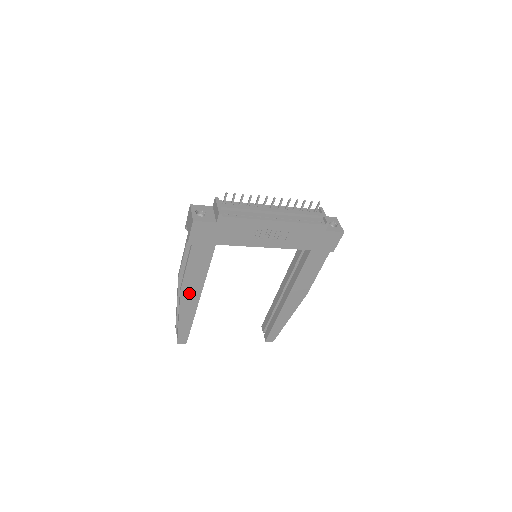
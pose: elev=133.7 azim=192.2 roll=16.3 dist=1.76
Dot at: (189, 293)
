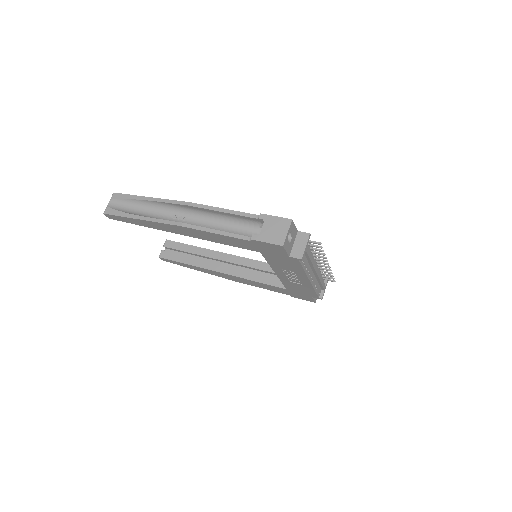
Dot at: (183, 230)
